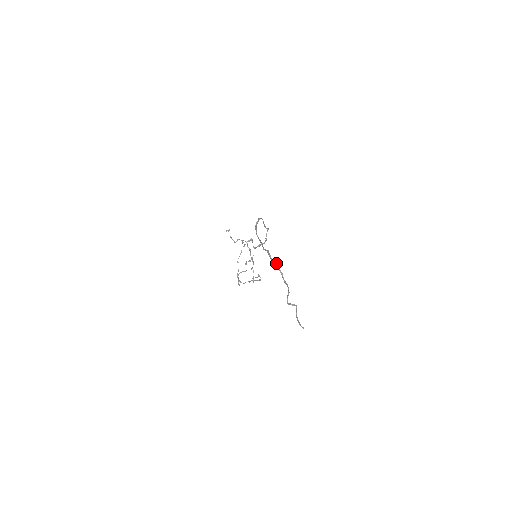
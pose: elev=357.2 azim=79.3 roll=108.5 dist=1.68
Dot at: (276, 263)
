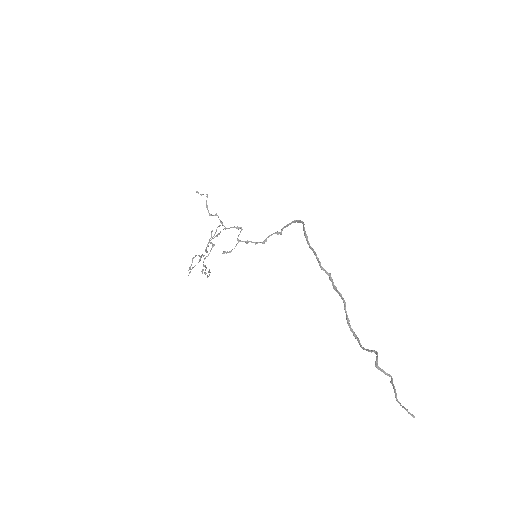
Dot at: occluded
